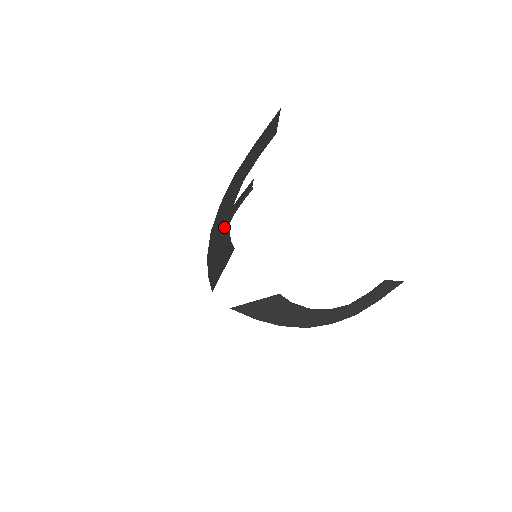
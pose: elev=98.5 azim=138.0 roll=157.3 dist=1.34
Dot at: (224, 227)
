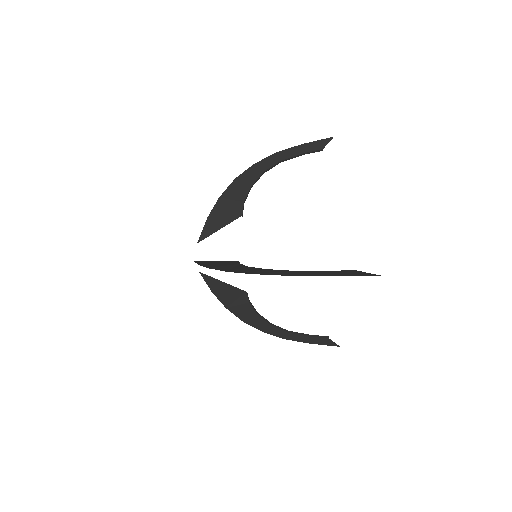
Dot at: occluded
